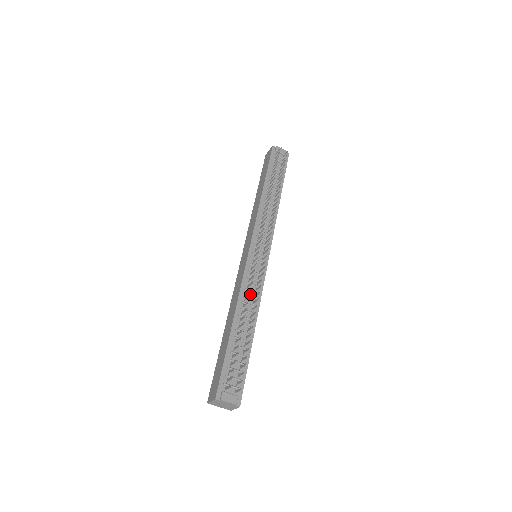
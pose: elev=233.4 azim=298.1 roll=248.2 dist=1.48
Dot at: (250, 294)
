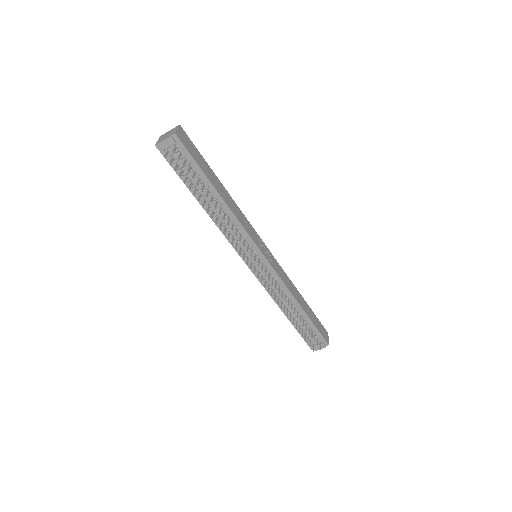
Dot at: occluded
